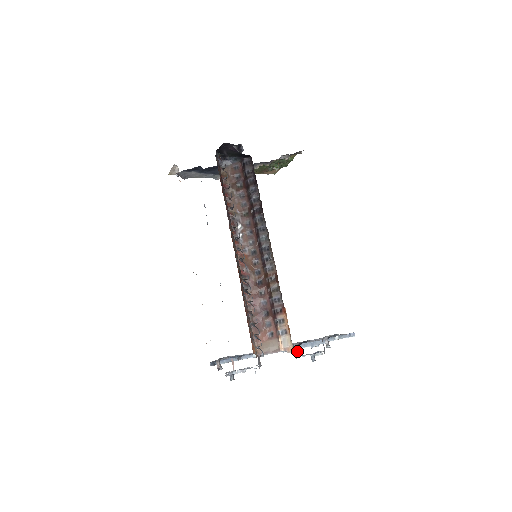
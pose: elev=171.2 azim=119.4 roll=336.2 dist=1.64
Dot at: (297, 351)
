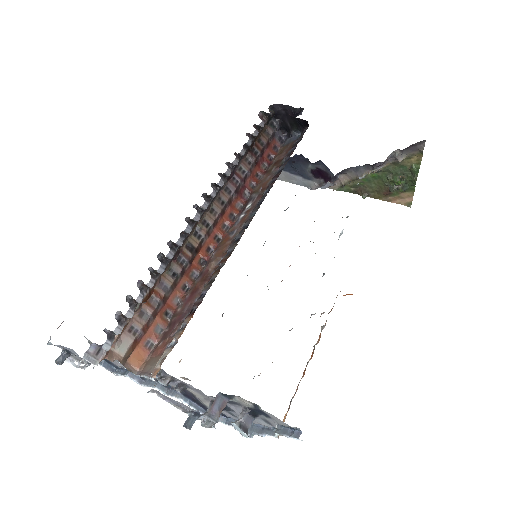
Dot at: occluded
